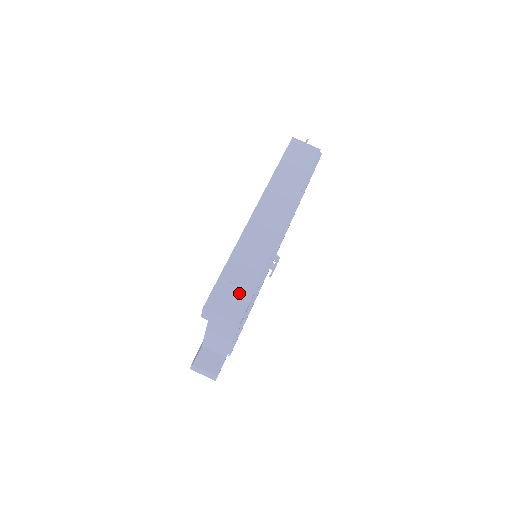
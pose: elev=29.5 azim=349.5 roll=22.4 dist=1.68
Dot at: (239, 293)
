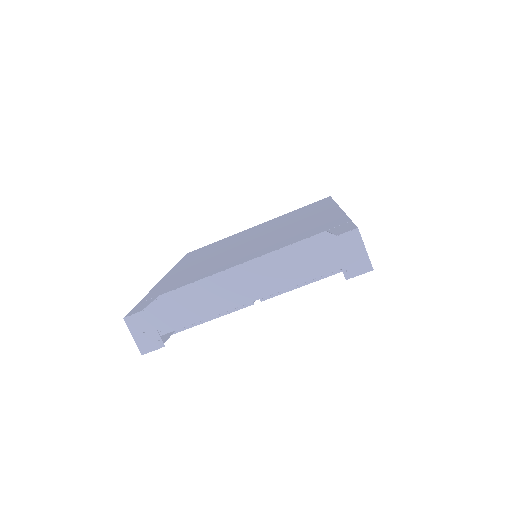
Dot at: occluded
